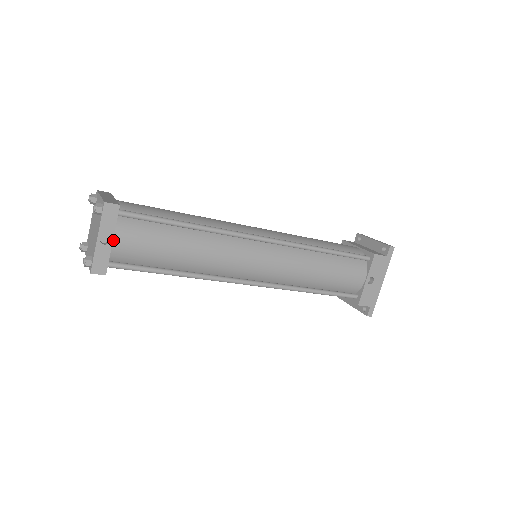
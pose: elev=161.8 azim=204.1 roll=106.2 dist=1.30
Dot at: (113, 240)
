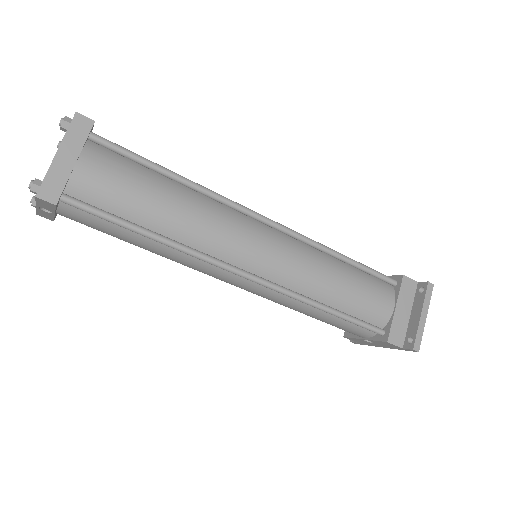
Dot at: (56, 212)
